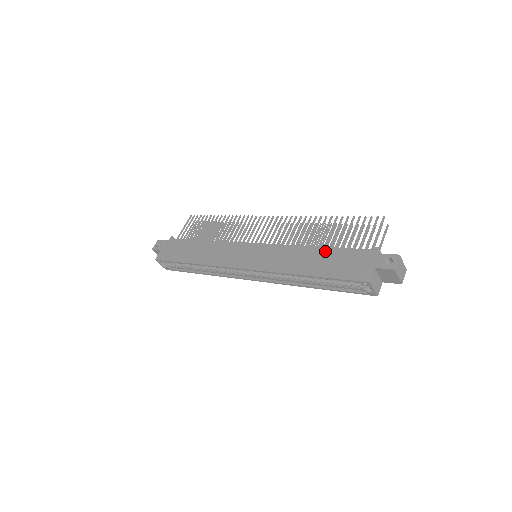
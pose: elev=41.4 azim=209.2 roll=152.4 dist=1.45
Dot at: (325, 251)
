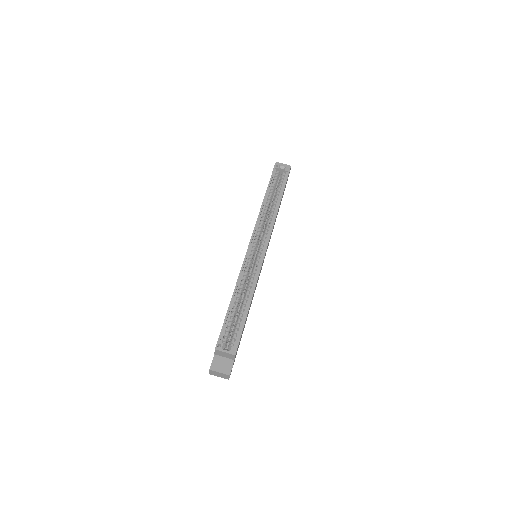
Dot at: occluded
